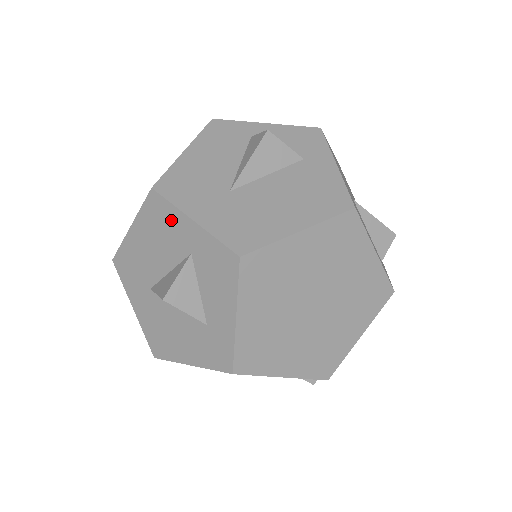
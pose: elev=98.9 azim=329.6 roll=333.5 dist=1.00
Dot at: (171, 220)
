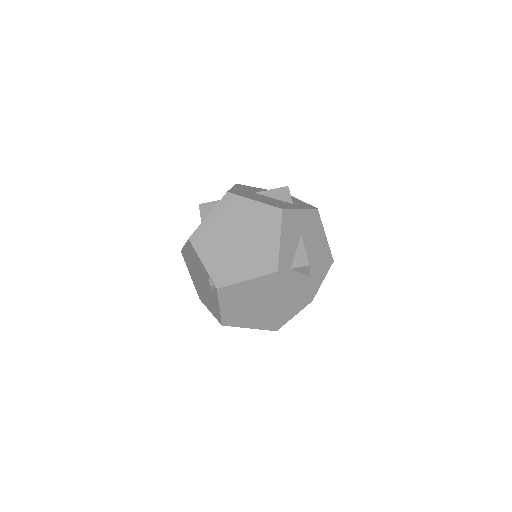
Dot at: occluded
